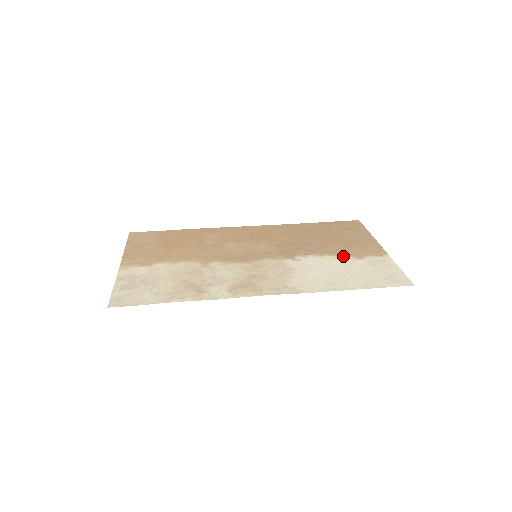
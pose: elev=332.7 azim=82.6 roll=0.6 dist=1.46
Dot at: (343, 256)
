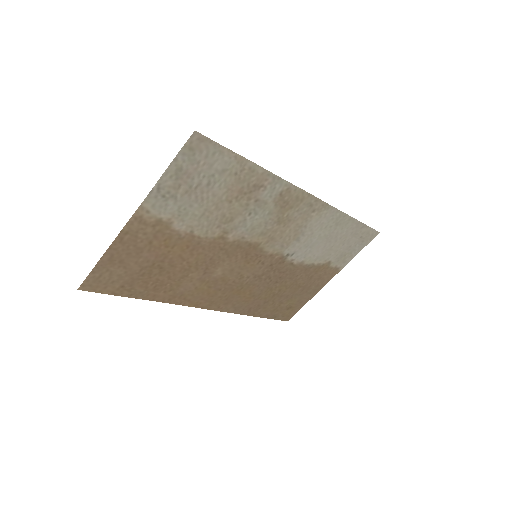
Dot at: (316, 264)
